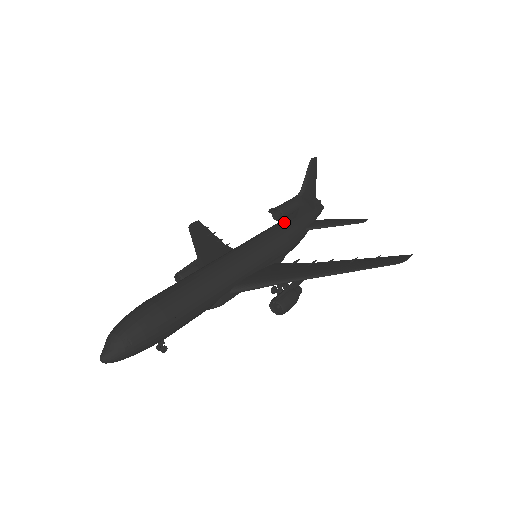
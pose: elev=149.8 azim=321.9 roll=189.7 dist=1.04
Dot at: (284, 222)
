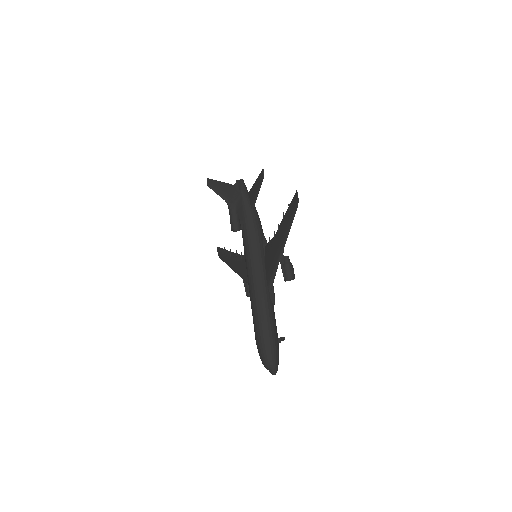
Dot at: (242, 225)
